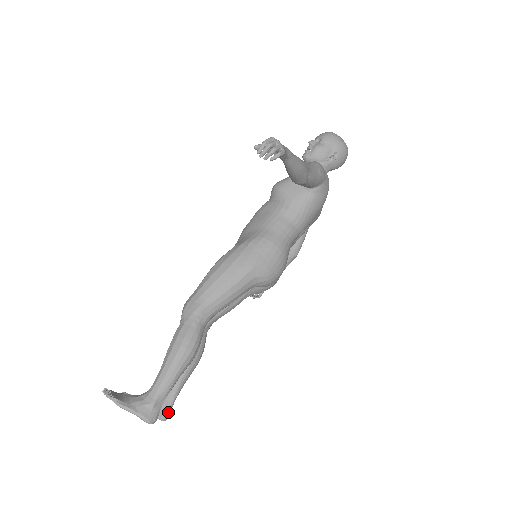
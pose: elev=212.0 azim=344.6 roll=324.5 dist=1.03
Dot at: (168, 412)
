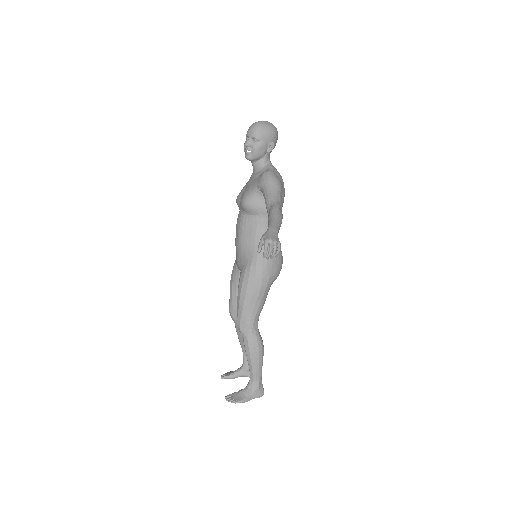
Dot at: occluded
